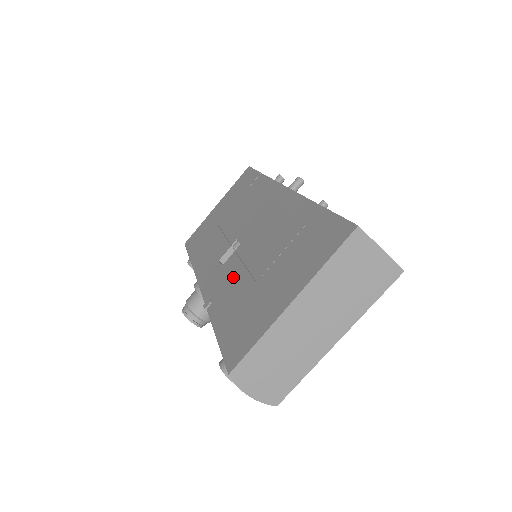
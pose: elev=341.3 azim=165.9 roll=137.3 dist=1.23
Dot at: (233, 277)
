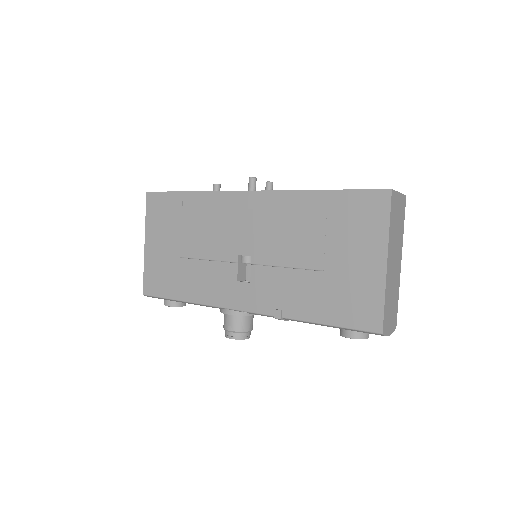
Dot at: (283, 282)
